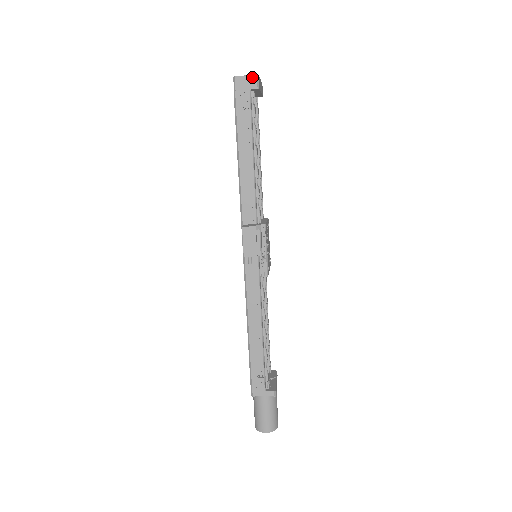
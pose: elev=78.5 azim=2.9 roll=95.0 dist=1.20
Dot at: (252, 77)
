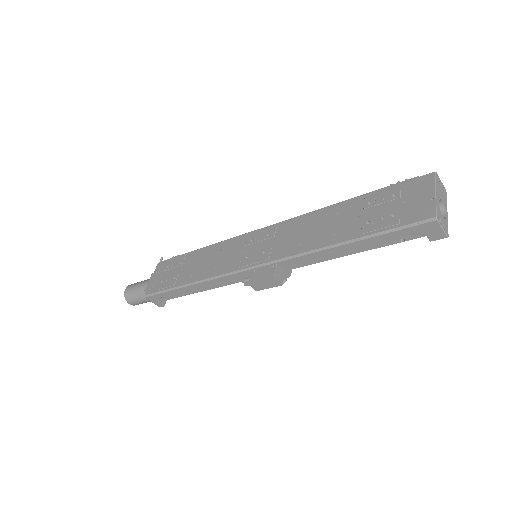
Dot at: (443, 234)
